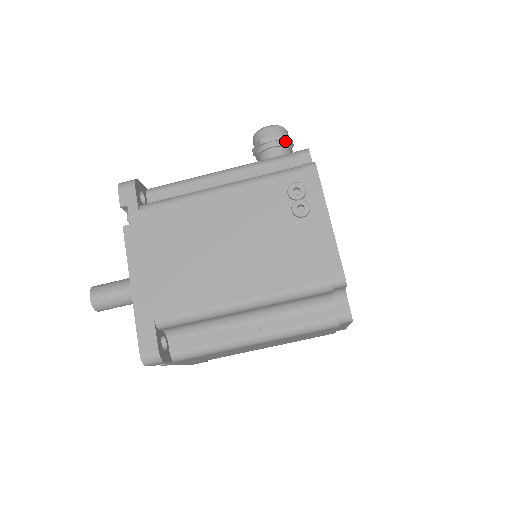
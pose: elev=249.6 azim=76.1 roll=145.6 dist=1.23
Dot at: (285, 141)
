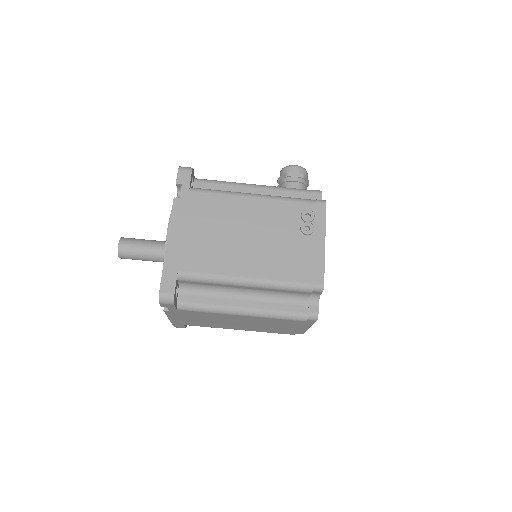
Dot at: (305, 180)
